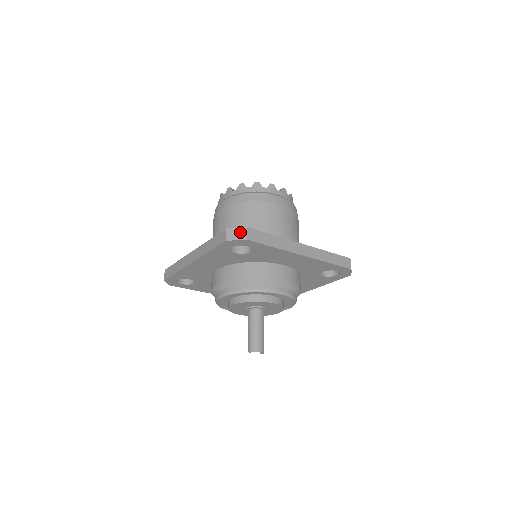
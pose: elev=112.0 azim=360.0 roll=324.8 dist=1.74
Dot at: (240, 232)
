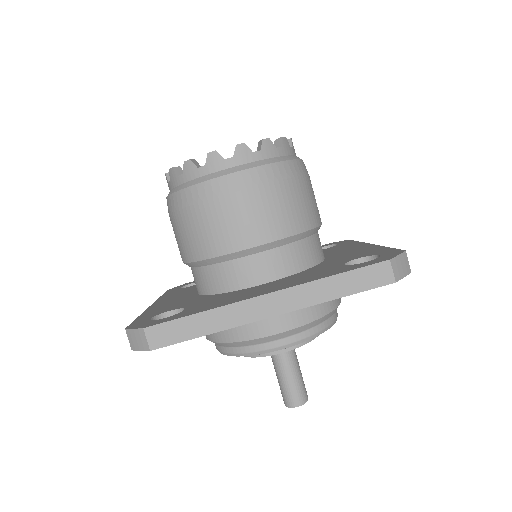
Dot at: (139, 337)
